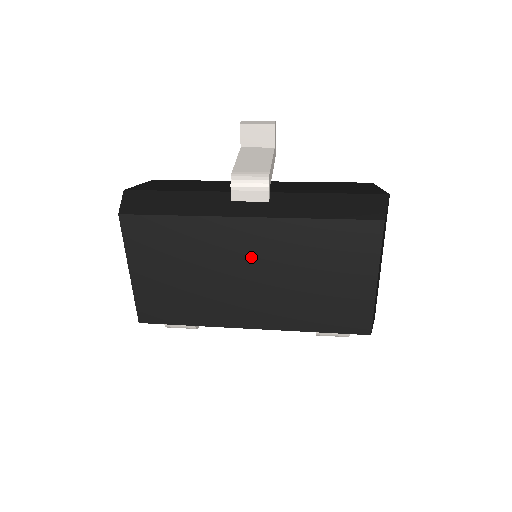
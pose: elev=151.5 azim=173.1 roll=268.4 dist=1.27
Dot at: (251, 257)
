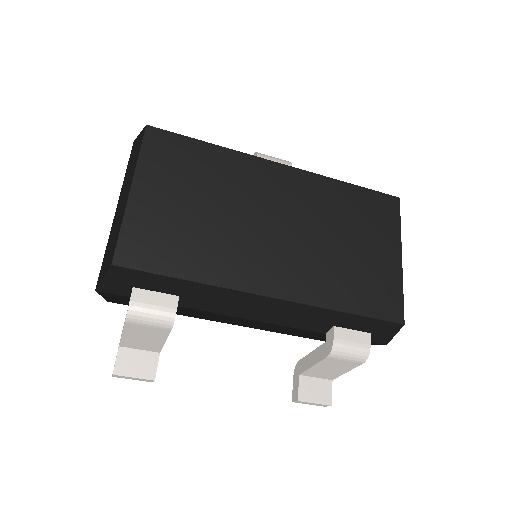
Dot at: (282, 204)
